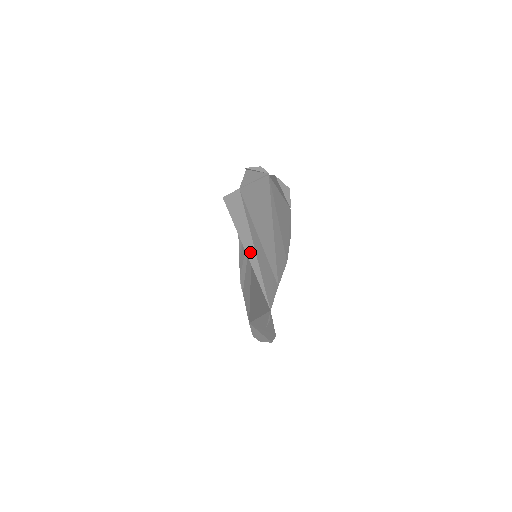
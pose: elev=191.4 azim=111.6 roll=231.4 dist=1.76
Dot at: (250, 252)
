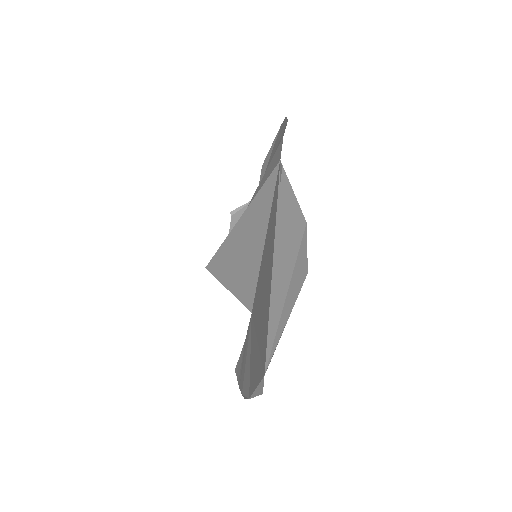
Dot at: occluded
